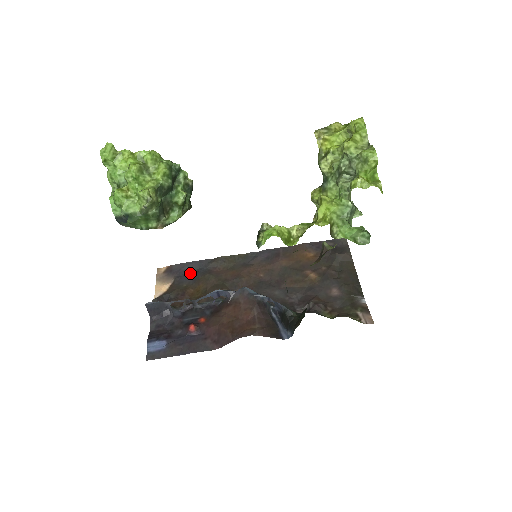
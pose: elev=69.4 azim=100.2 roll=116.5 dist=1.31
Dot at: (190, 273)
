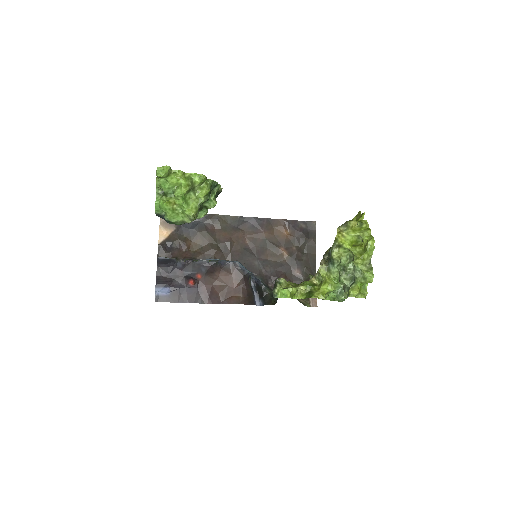
Dot at: (189, 224)
